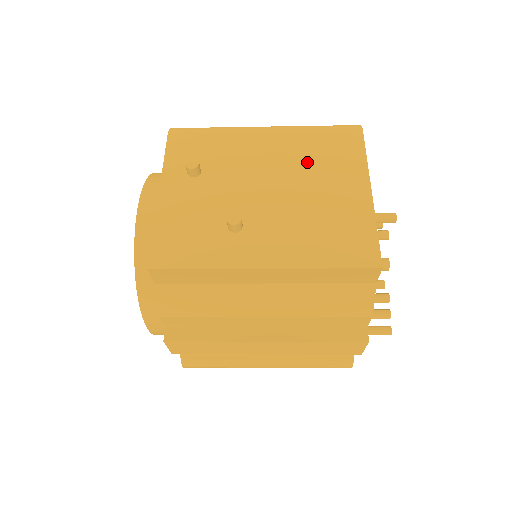
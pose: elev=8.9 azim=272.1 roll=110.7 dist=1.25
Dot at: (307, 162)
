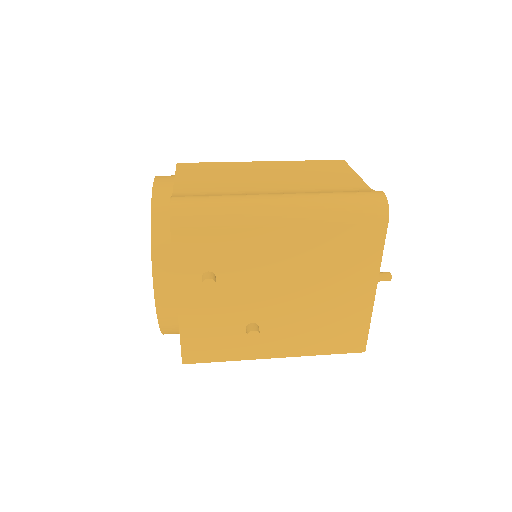
Dot at: (323, 263)
